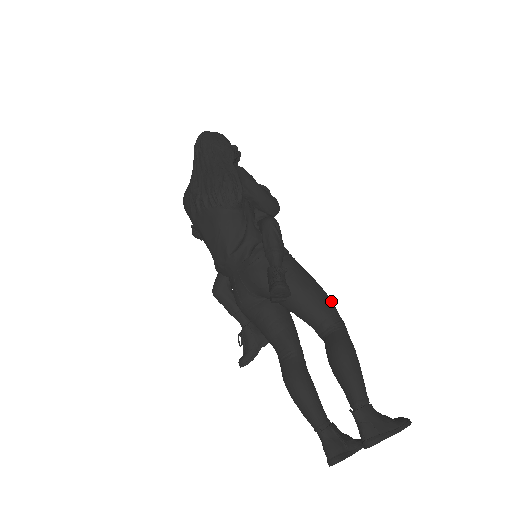
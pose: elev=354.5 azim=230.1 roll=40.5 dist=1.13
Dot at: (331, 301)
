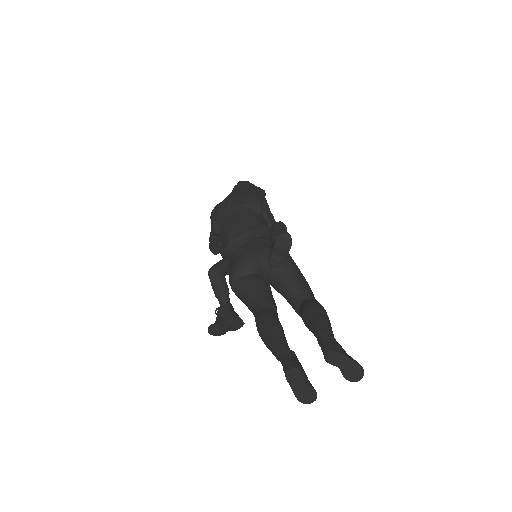
Dot at: occluded
